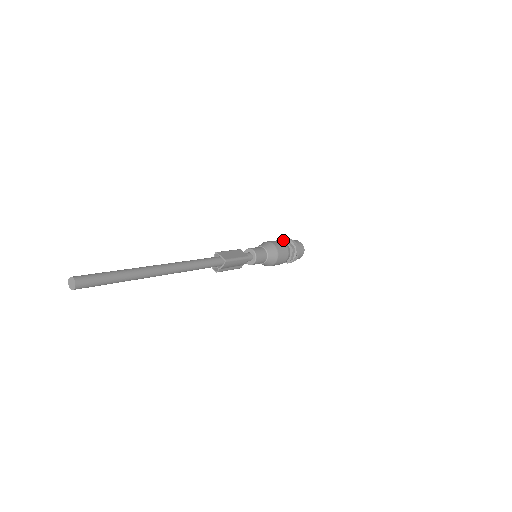
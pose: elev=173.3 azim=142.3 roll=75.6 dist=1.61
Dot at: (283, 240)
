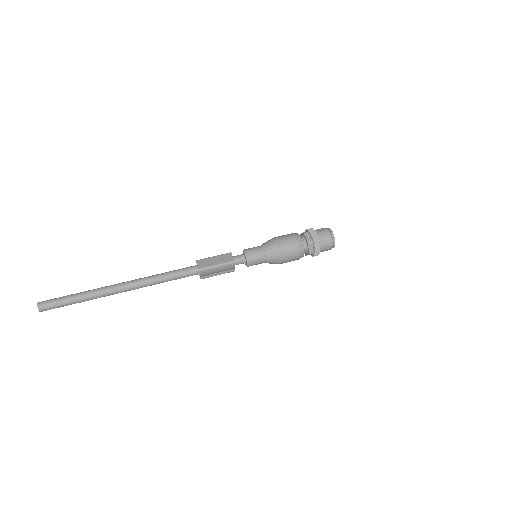
Dot at: (306, 230)
